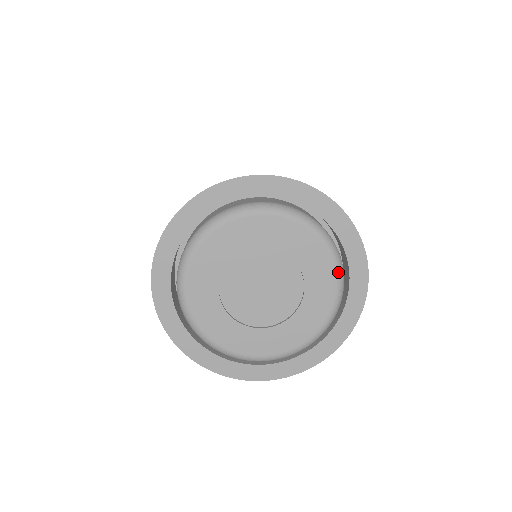
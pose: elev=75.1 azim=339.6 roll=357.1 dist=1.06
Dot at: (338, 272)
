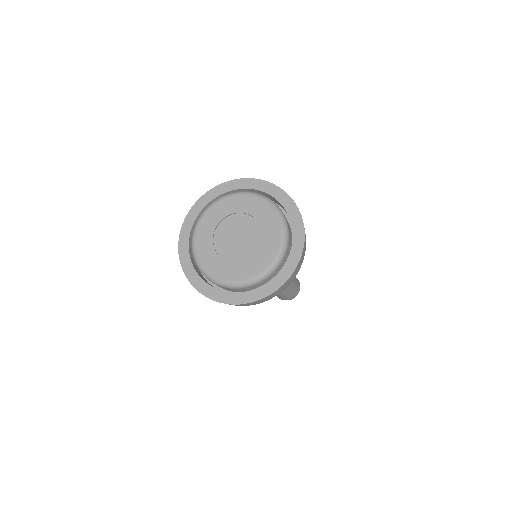
Dot at: (283, 237)
